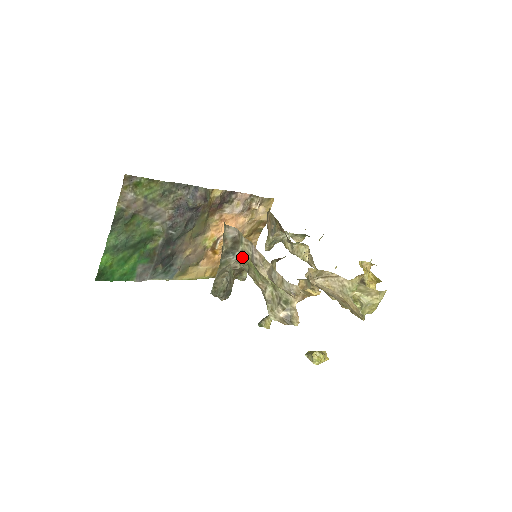
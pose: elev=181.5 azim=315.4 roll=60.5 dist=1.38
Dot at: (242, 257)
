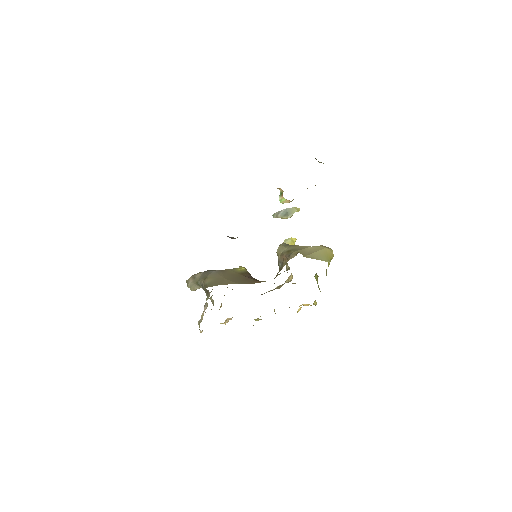
Dot at: occluded
